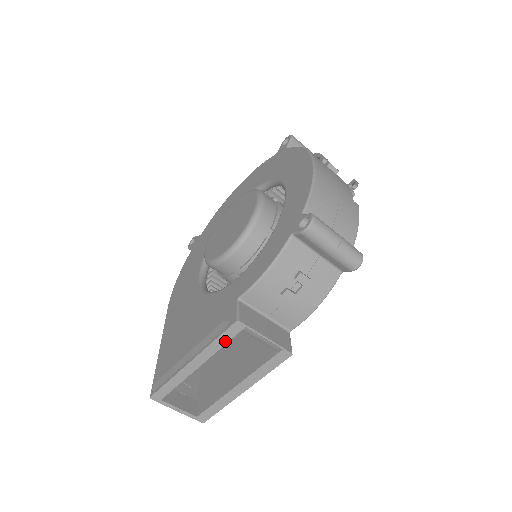
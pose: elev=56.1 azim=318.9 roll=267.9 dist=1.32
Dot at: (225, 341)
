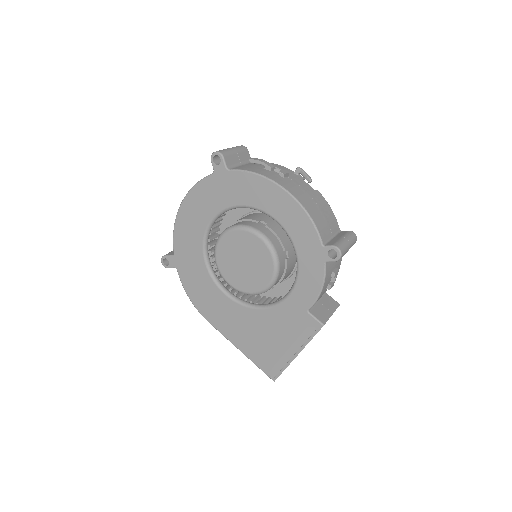
Dot at: occluded
